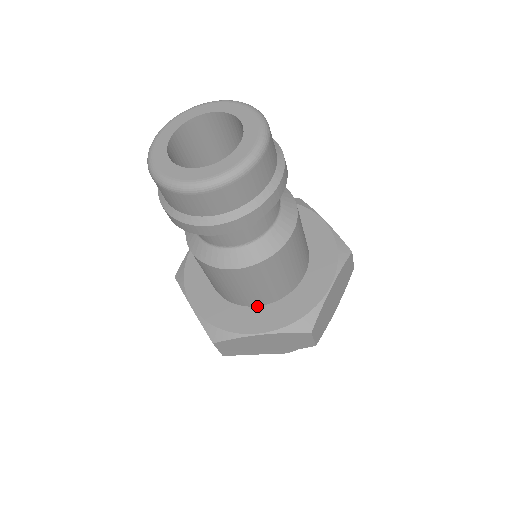
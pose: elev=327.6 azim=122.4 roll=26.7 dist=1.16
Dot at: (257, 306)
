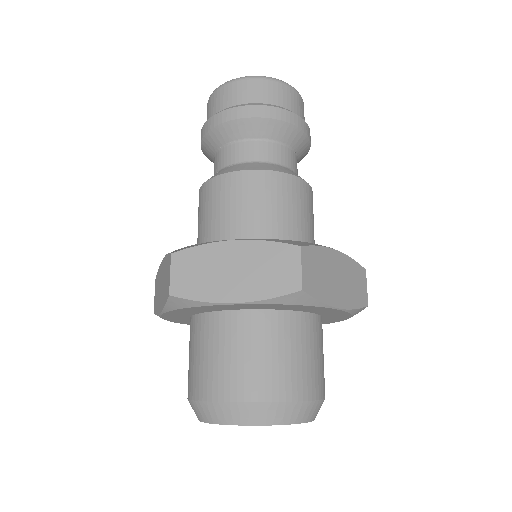
Dot at: occluded
